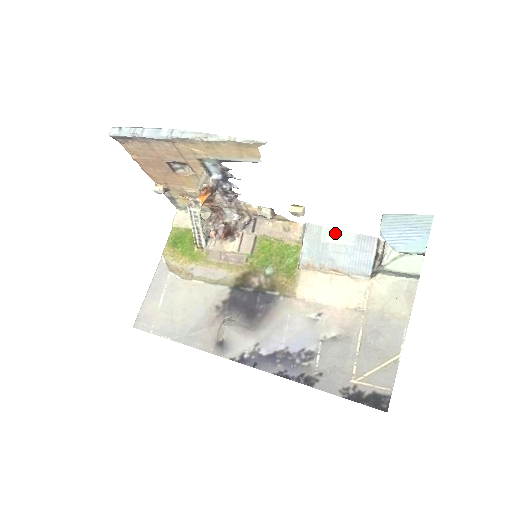
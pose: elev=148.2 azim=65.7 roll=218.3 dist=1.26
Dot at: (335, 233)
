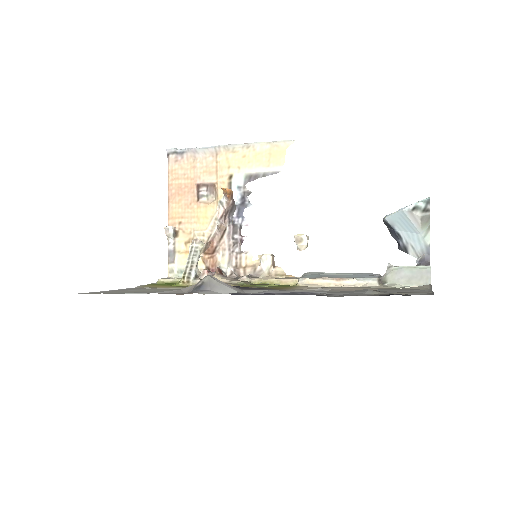
Dot at: (335, 273)
